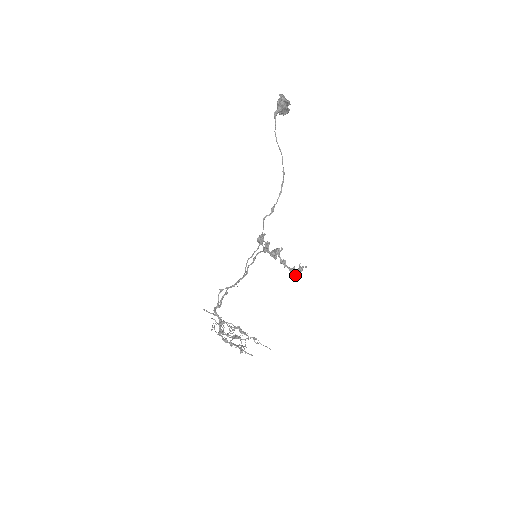
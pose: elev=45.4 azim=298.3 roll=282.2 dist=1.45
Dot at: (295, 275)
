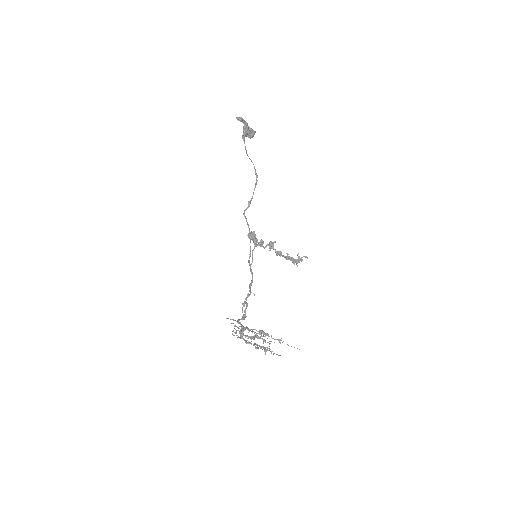
Dot at: (292, 262)
